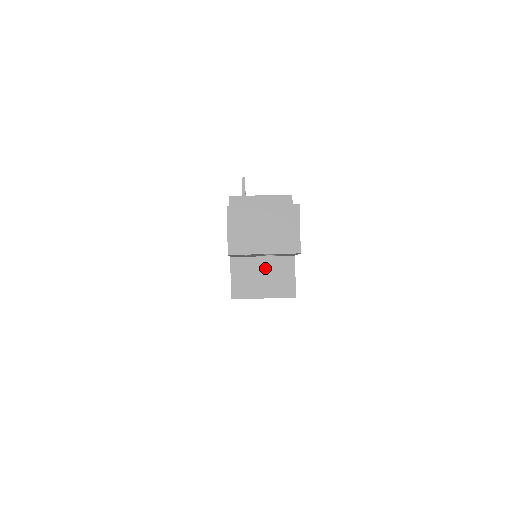
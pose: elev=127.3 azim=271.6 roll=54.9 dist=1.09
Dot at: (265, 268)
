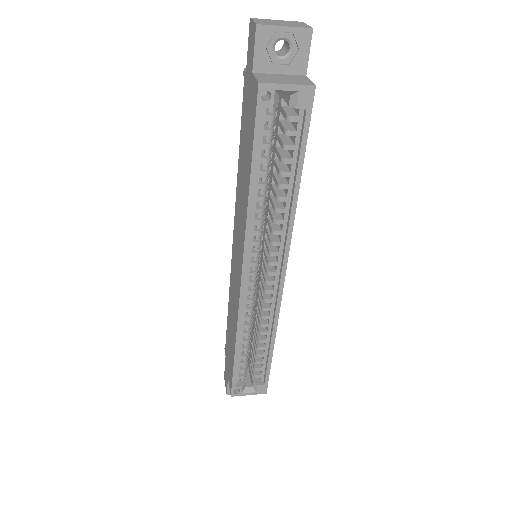
Dot at: (284, 77)
